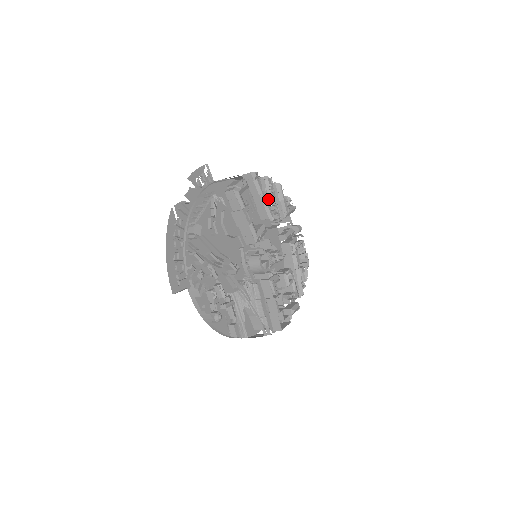
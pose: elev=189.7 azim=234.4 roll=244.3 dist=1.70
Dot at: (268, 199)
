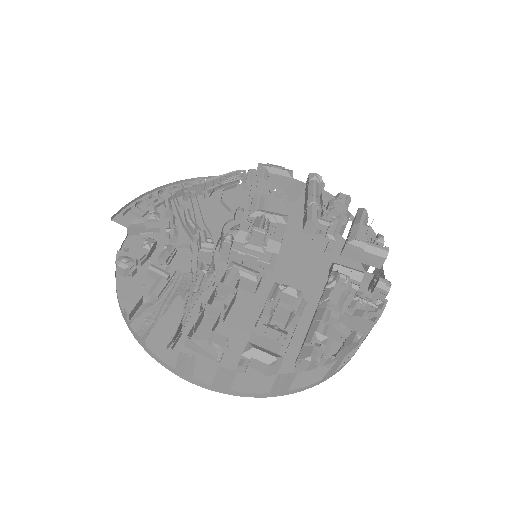
Dot at: (328, 213)
